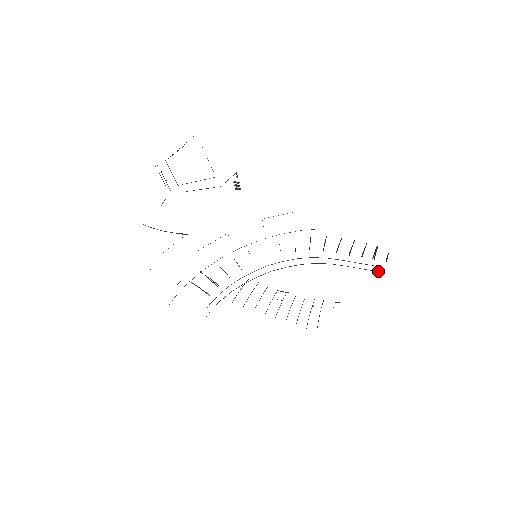
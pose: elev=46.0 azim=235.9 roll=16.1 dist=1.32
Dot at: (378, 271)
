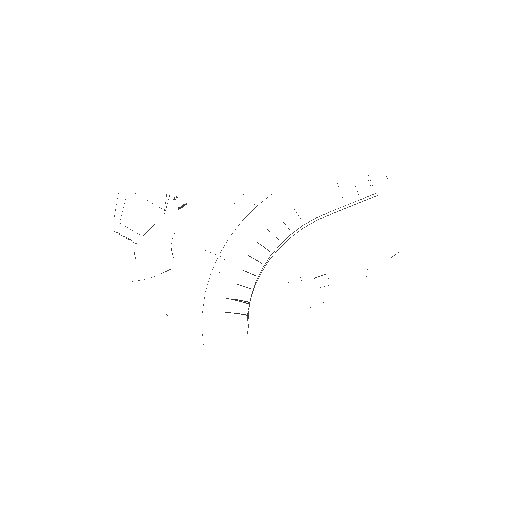
Dot at: (374, 196)
